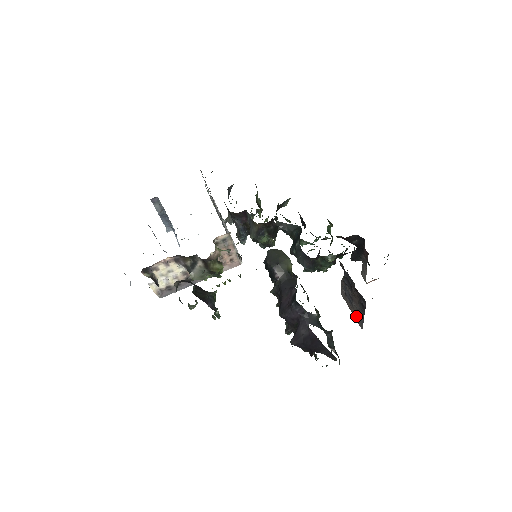
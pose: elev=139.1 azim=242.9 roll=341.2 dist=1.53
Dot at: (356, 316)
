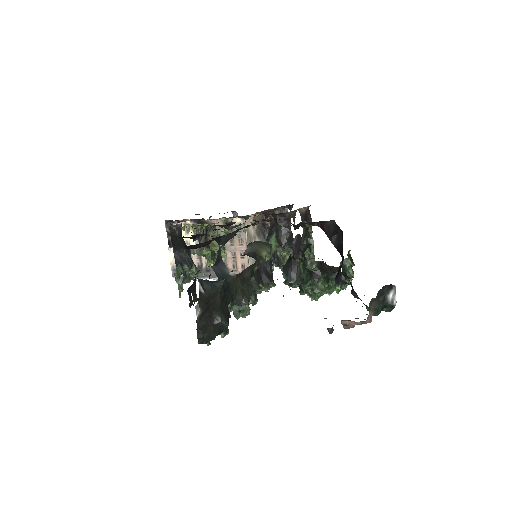
Dot at: occluded
